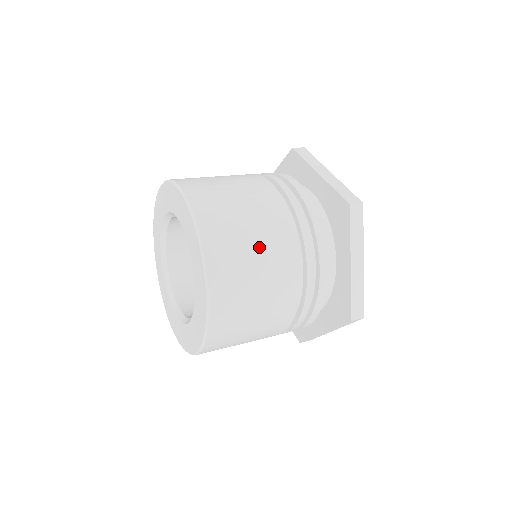
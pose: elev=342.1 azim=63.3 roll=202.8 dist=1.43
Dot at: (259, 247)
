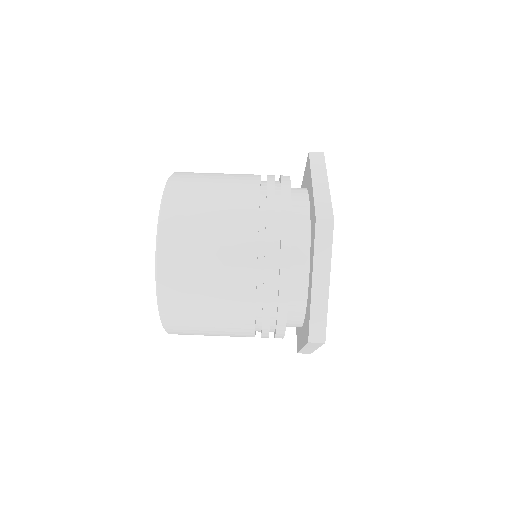
Dot at: (214, 246)
